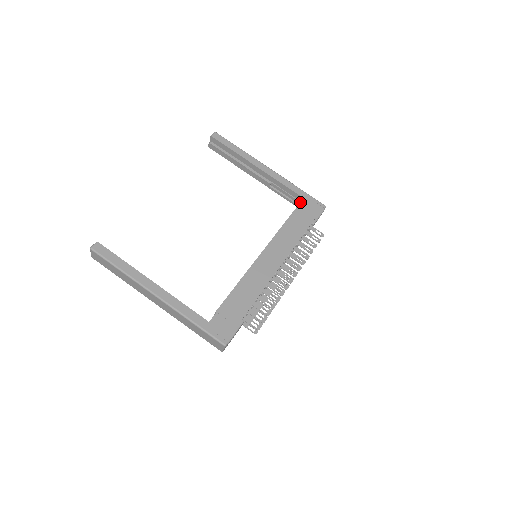
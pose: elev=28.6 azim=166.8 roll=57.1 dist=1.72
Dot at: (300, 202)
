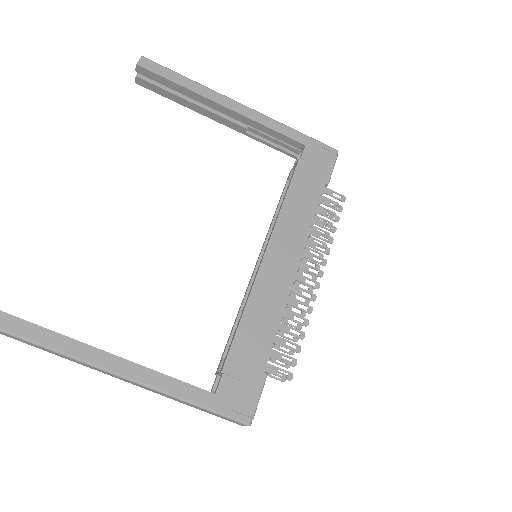
Dot at: (297, 150)
